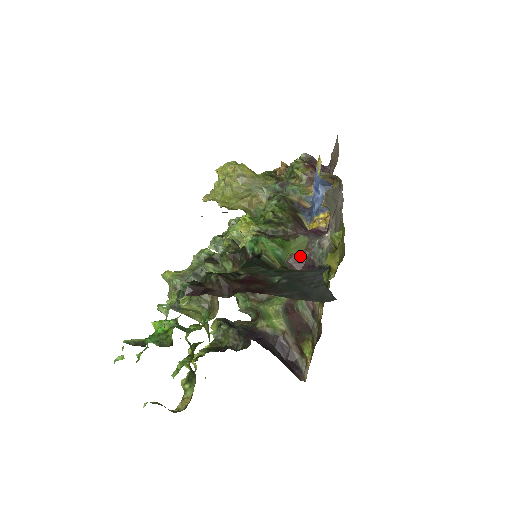
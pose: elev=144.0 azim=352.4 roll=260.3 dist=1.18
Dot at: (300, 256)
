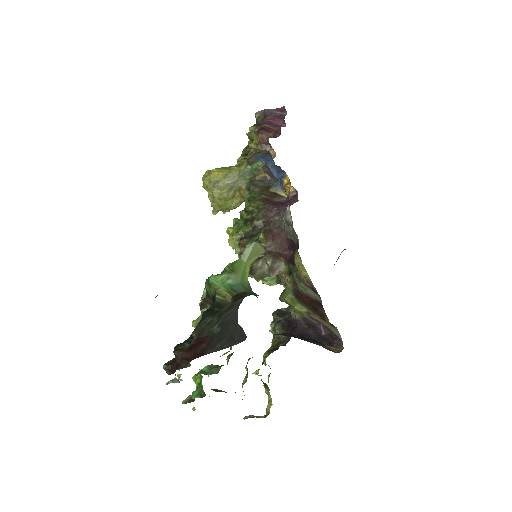
Dot at: (280, 241)
